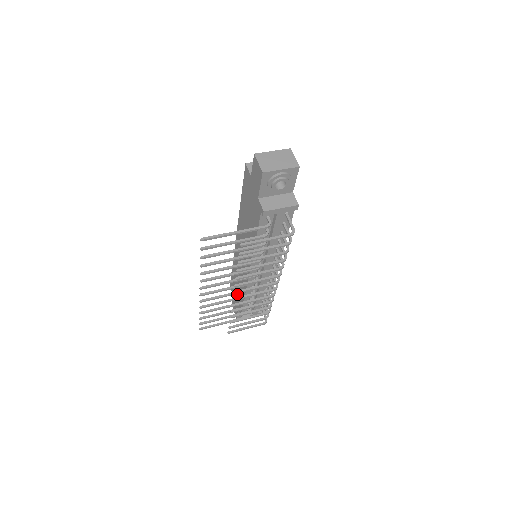
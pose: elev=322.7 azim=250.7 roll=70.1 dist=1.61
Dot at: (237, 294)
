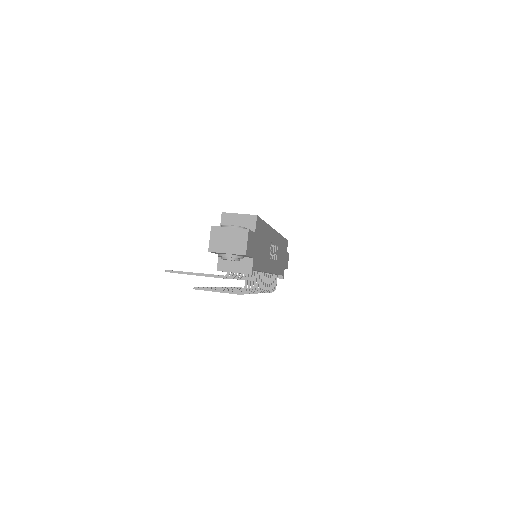
Dot at: occluded
